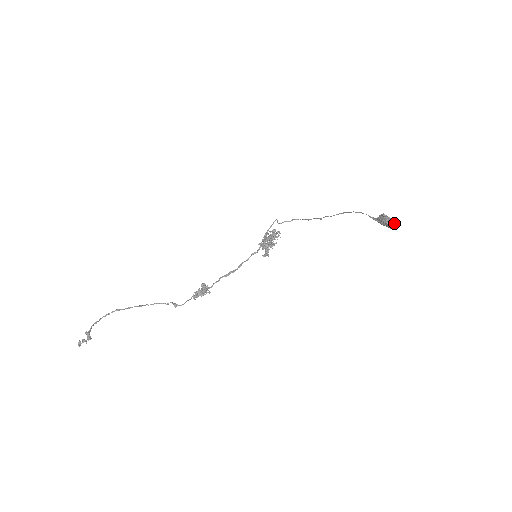
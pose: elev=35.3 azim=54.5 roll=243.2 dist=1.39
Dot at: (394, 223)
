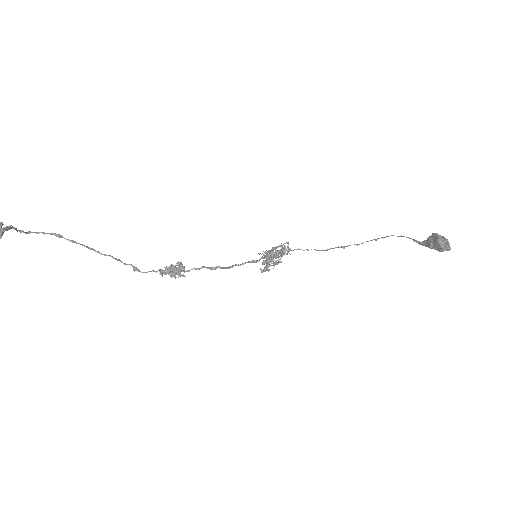
Dot at: occluded
